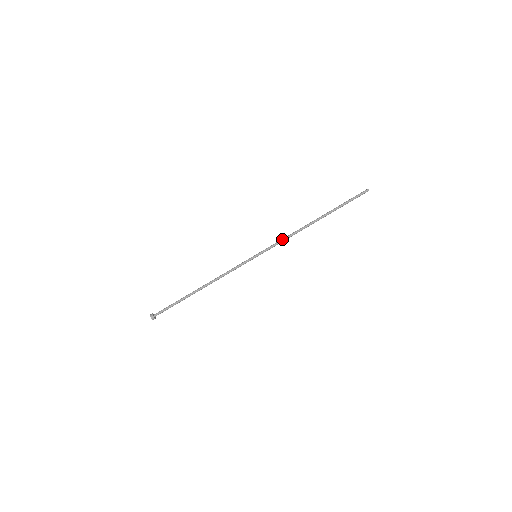
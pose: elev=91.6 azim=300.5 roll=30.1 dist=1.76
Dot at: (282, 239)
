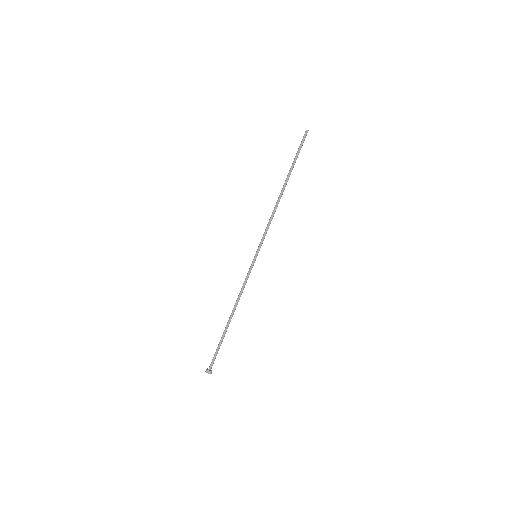
Dot at: (268, 226)
